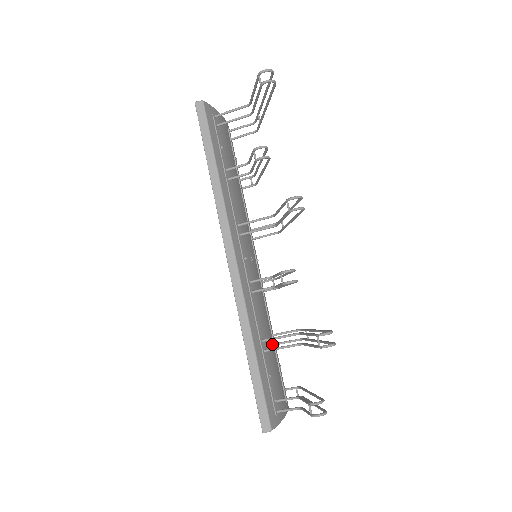
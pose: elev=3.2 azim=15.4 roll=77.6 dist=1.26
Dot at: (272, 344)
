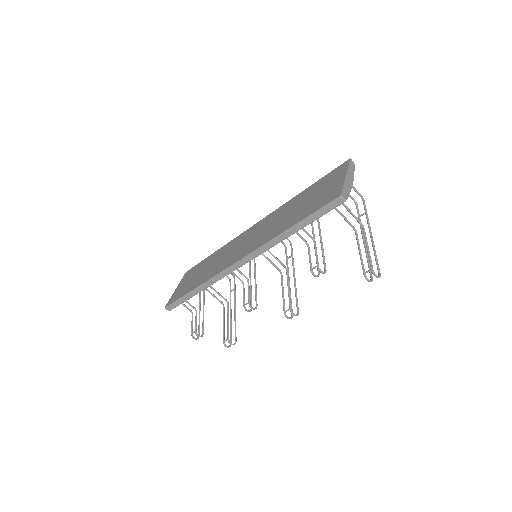
Dot at: occluded
